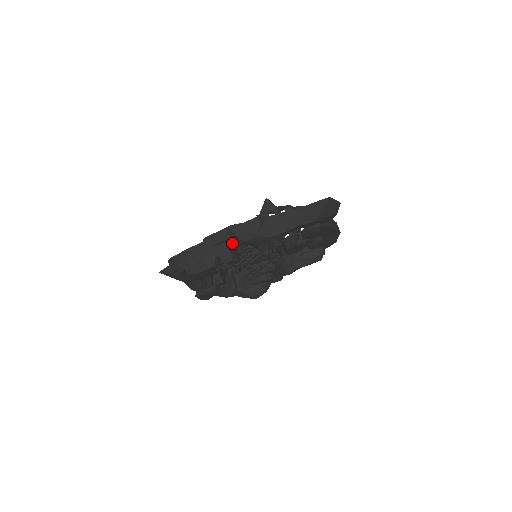
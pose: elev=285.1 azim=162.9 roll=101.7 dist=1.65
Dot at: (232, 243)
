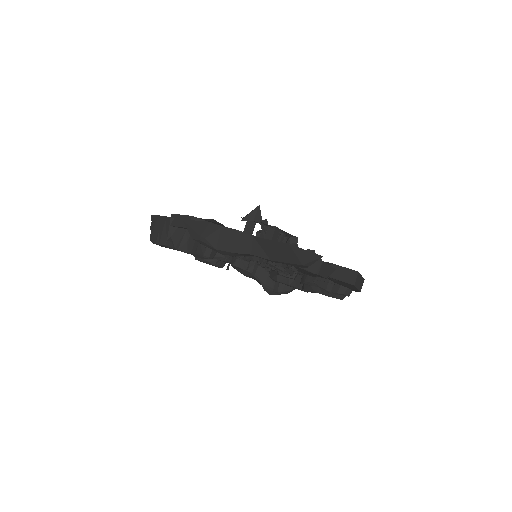
Dot at: occluded
